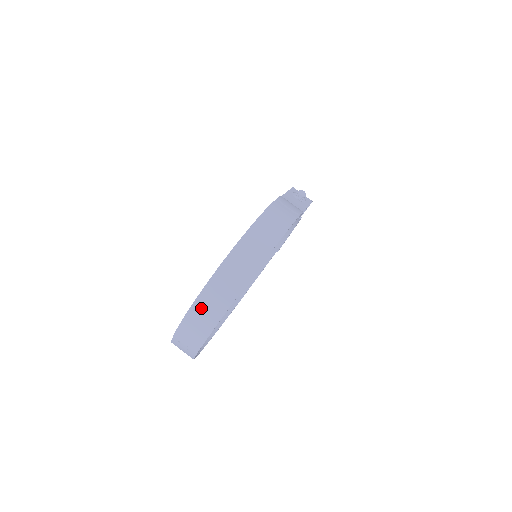
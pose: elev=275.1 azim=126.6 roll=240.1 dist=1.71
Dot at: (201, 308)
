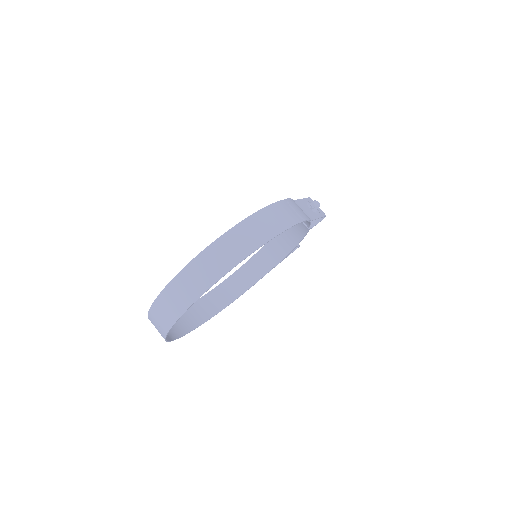
Dot at: (180, 285)
